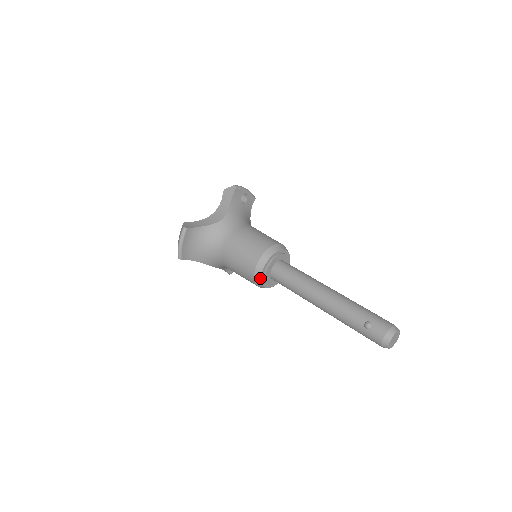
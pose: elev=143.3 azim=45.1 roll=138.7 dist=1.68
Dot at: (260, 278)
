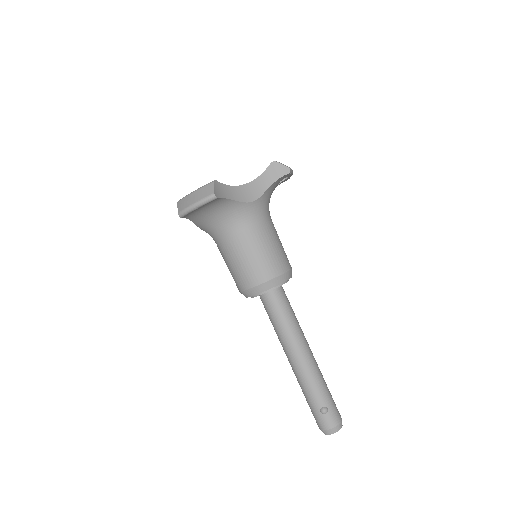
Dot at: (253, 295)
